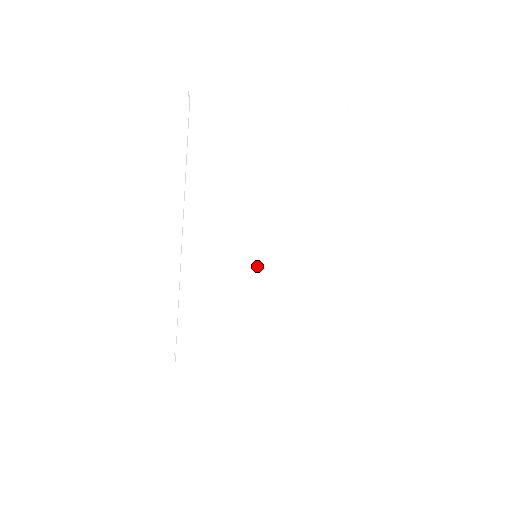
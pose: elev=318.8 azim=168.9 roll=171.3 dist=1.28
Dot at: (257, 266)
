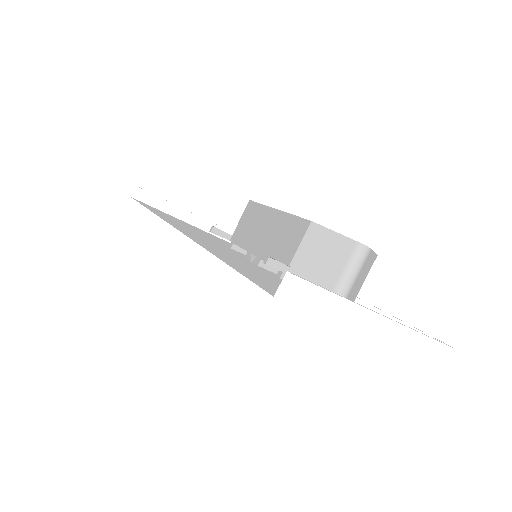
Dot at: occluded
